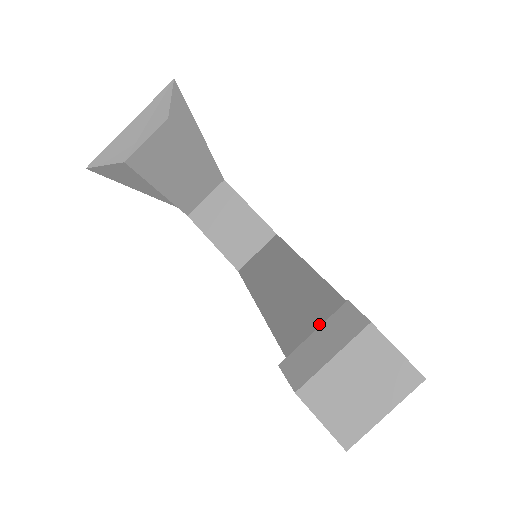
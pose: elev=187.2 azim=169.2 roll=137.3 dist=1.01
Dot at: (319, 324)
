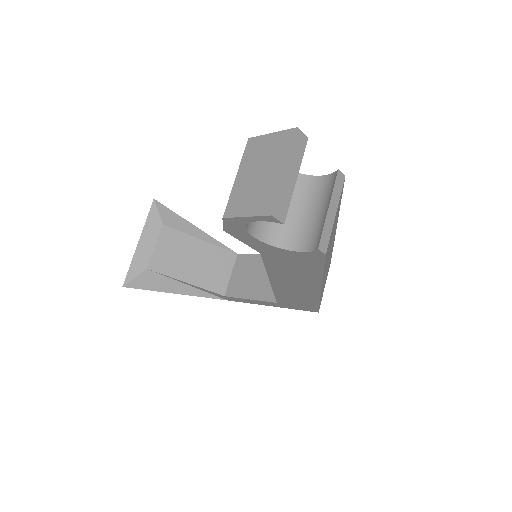
Dot at: occluded
